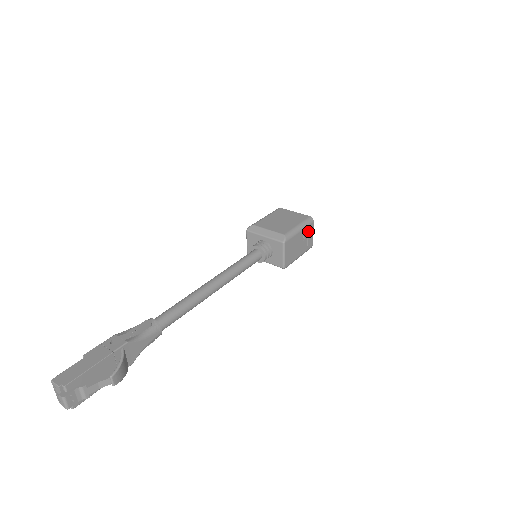
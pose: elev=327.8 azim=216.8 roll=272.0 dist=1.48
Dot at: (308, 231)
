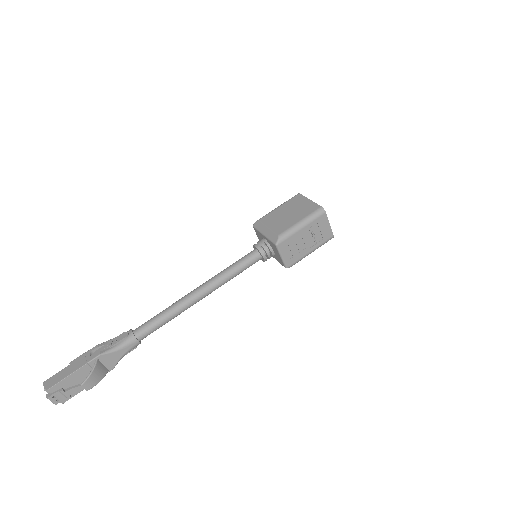
Dot at: (318, 224)
